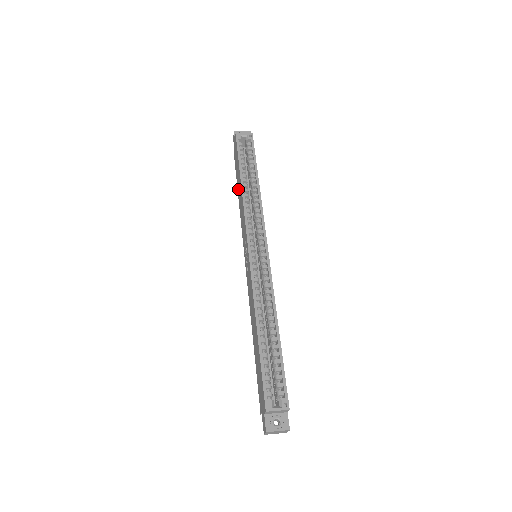
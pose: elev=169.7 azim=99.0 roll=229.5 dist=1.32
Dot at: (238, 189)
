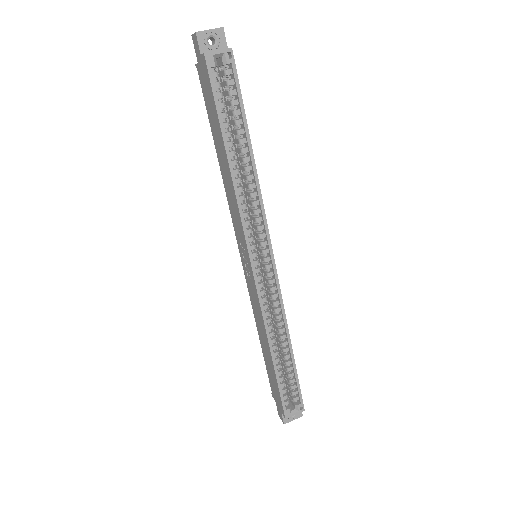
Dot at: (217, 148)
